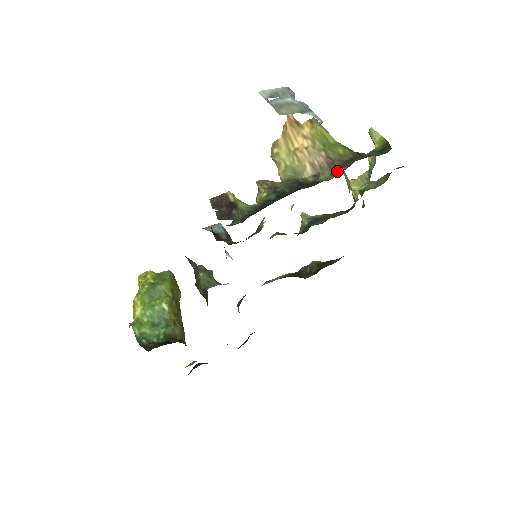
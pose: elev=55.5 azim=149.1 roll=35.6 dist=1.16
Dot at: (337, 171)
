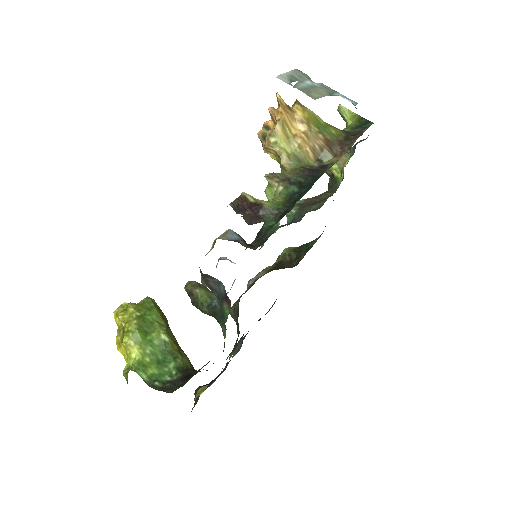
Dot at: (339, 152)
